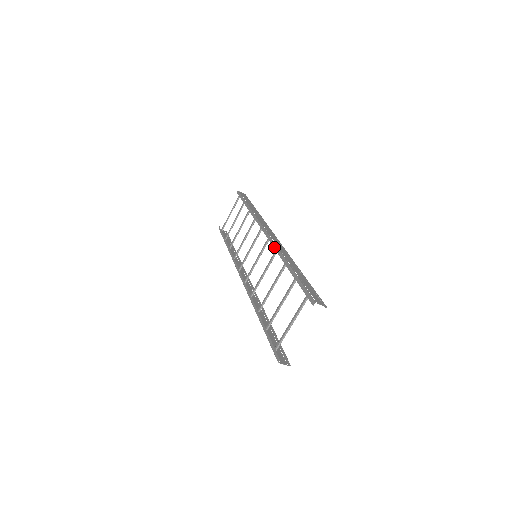
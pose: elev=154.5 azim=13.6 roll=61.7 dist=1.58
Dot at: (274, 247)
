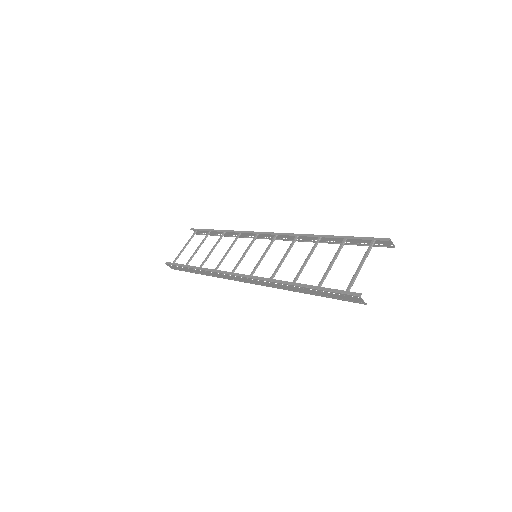
Dot at: (292, 235)
